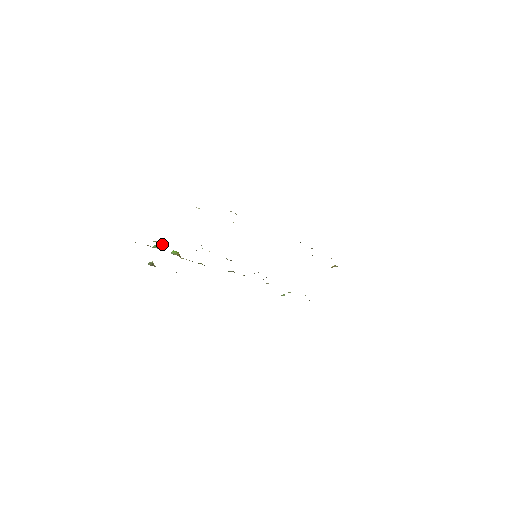
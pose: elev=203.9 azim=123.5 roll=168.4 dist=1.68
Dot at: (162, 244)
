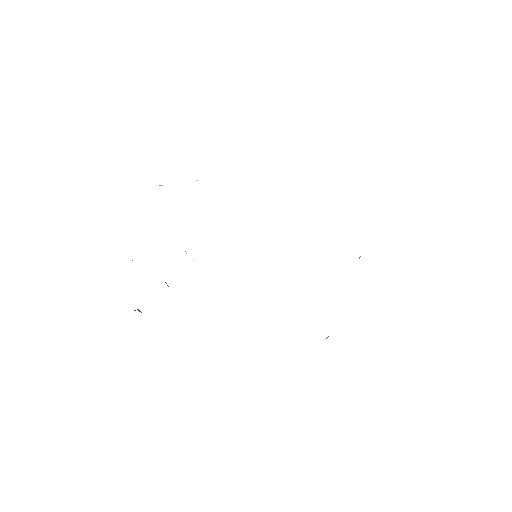
Dot at: occluded
